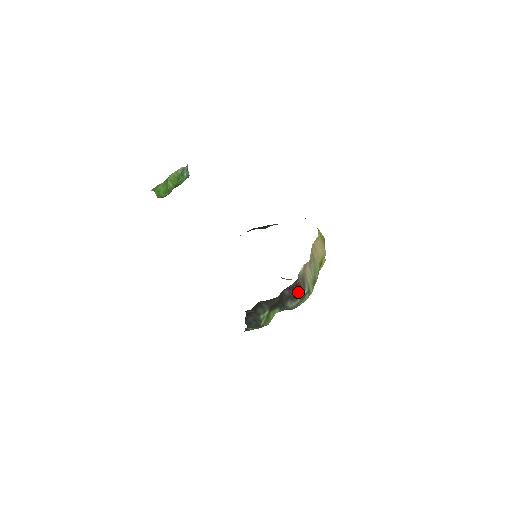
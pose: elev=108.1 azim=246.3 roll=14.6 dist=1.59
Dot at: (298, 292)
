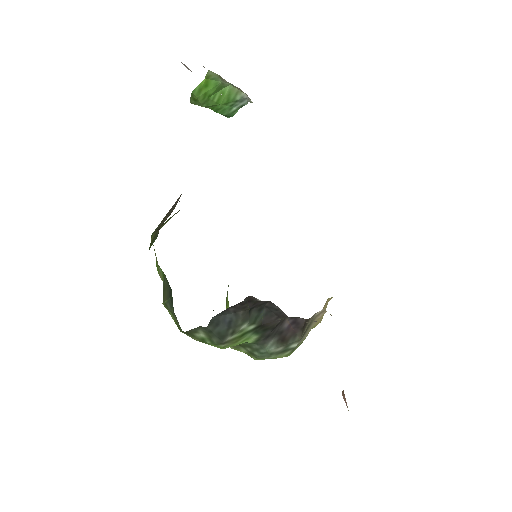
Dot at: (293, 337)
